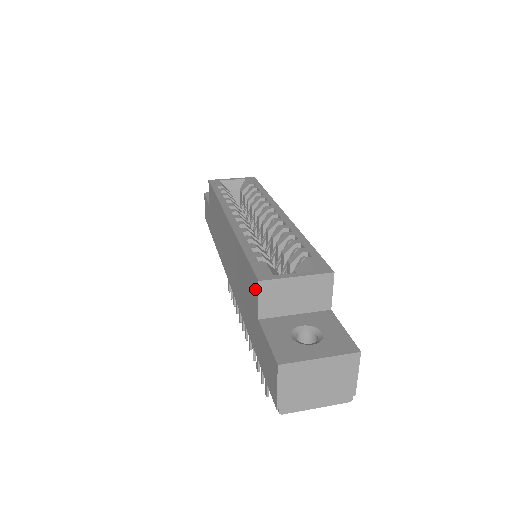
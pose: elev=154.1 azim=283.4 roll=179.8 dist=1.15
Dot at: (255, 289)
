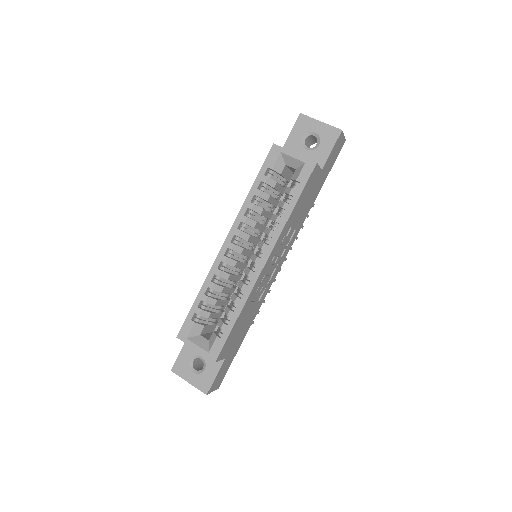
Dot at: occluded
